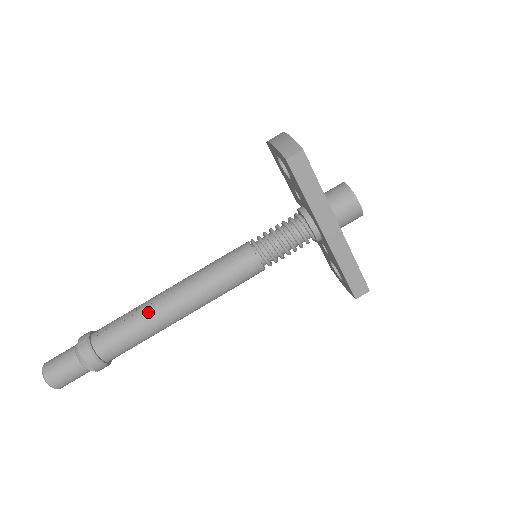
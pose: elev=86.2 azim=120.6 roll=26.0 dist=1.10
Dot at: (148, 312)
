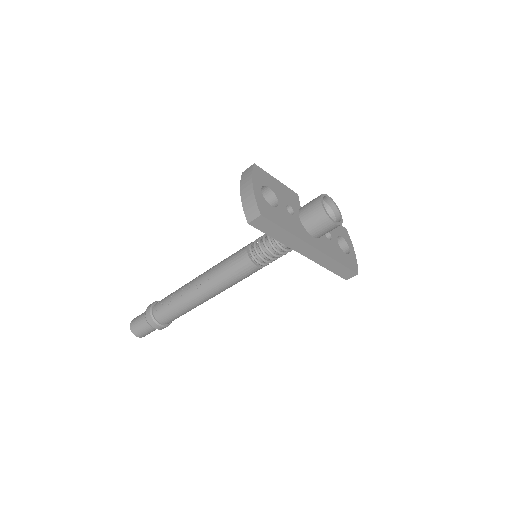
Dot at: (184, 299)
